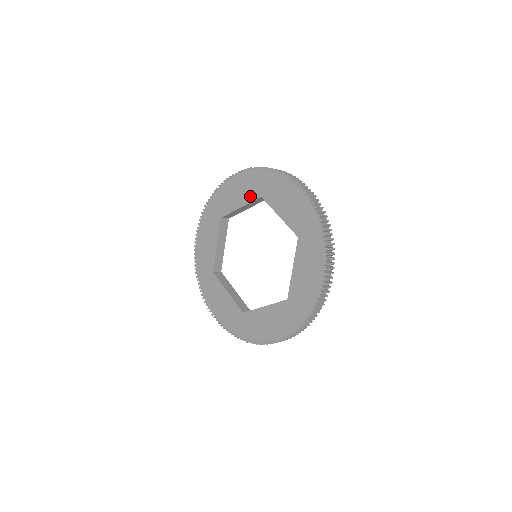
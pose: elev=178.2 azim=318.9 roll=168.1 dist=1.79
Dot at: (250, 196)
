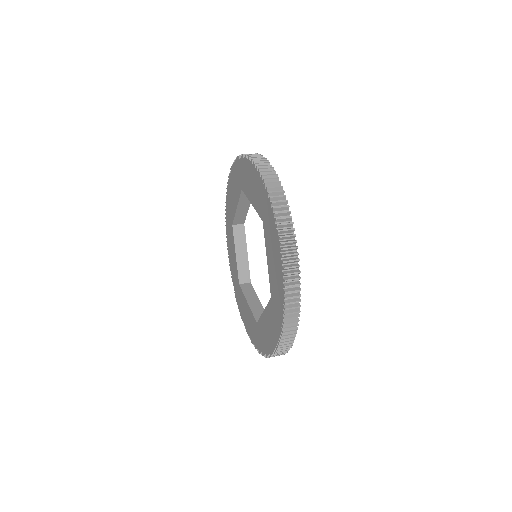
Dot at: (238, 192)
